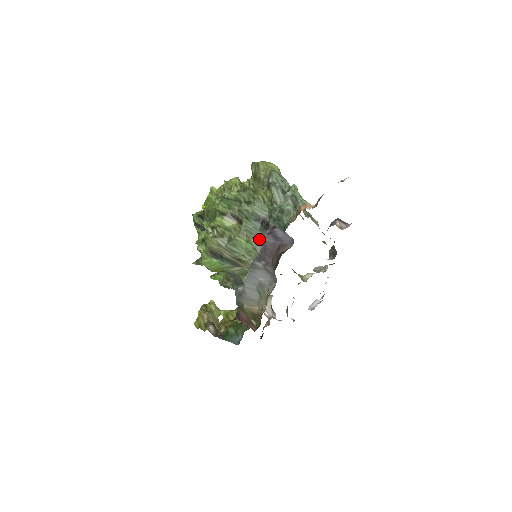
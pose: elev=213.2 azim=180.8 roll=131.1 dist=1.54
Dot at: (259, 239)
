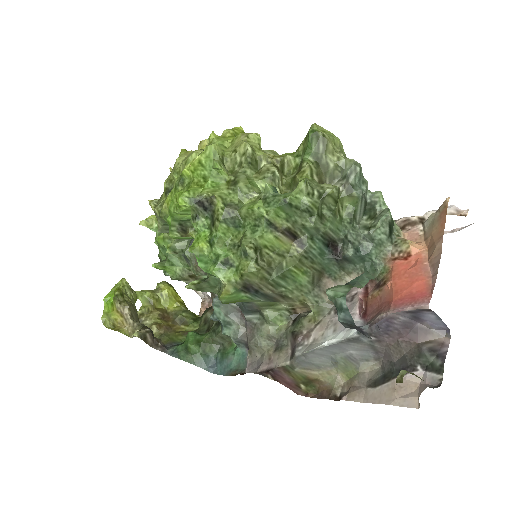
Dot at: (320, 269)
